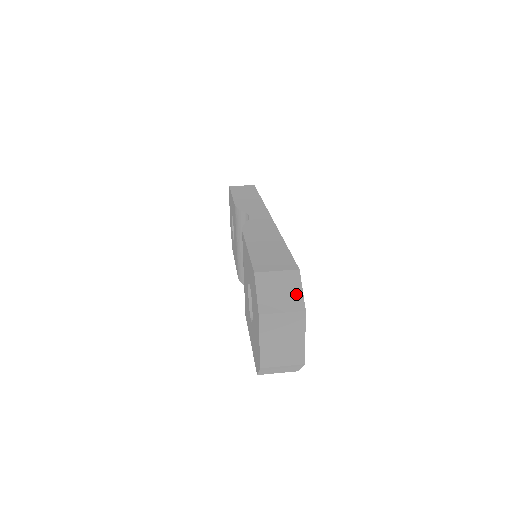
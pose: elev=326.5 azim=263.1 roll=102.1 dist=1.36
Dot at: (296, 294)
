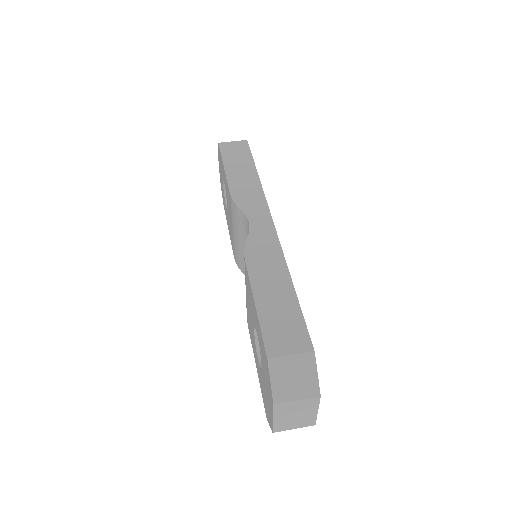
Dot at: (311, 379)
